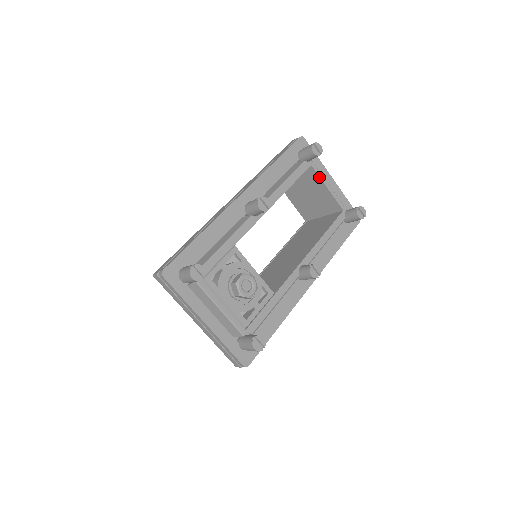
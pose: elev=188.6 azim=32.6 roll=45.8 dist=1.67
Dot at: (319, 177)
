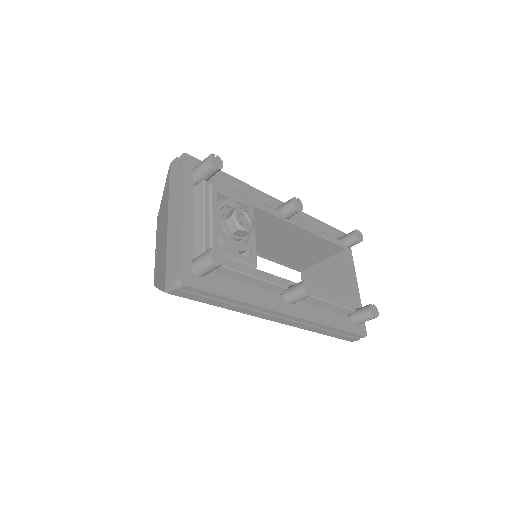
Dot at: (348, 263)
